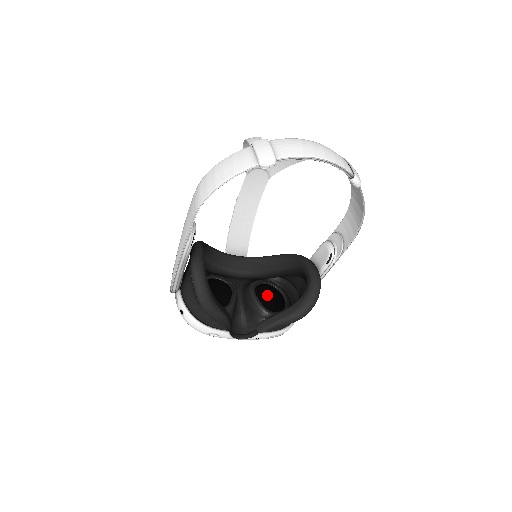
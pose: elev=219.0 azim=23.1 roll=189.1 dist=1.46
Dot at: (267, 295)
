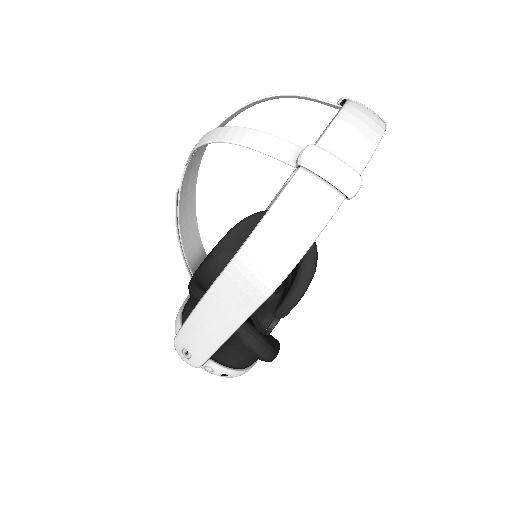
Dot at: occluded
